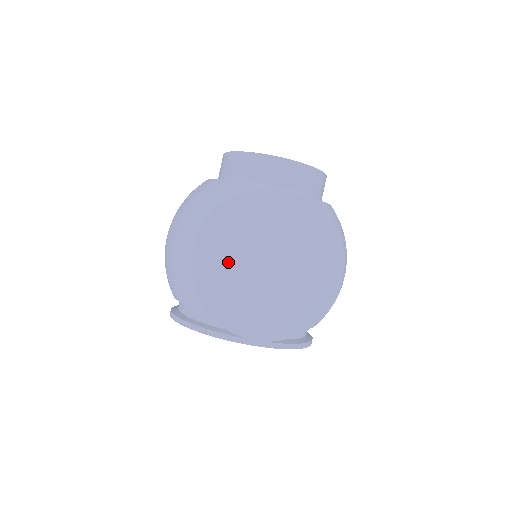
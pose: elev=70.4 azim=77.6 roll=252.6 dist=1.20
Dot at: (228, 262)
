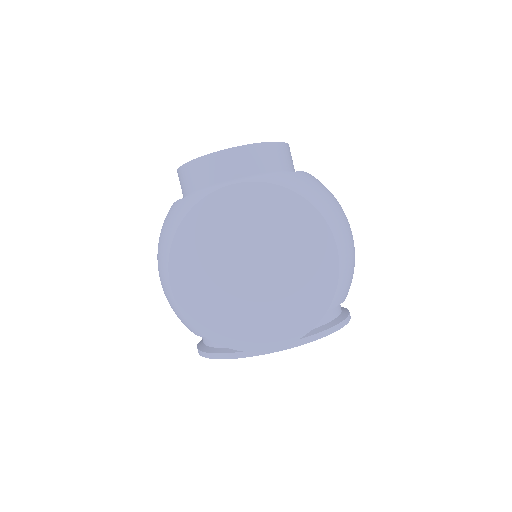
Dot at: (210, 282)
